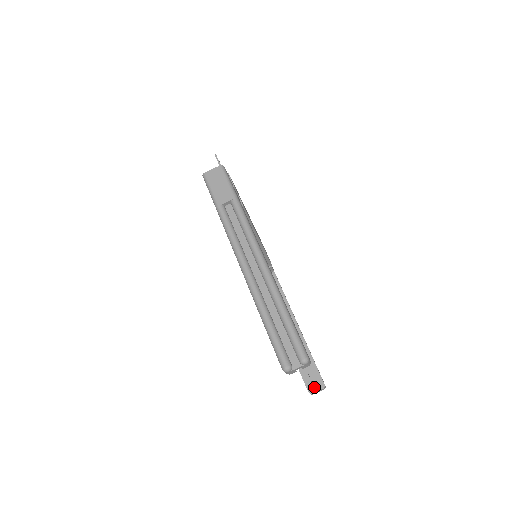
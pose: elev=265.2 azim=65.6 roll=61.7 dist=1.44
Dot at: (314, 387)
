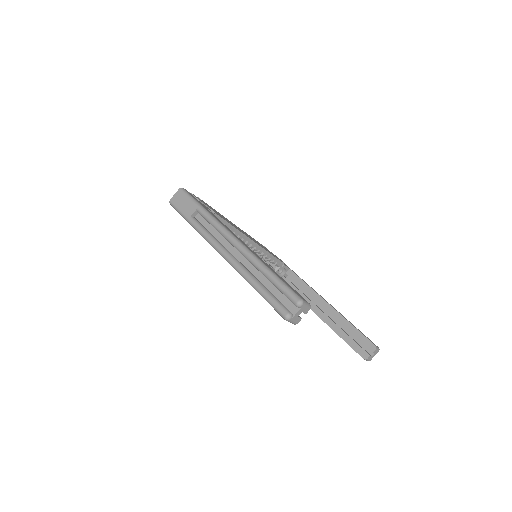
Dot at: (368, 353)
